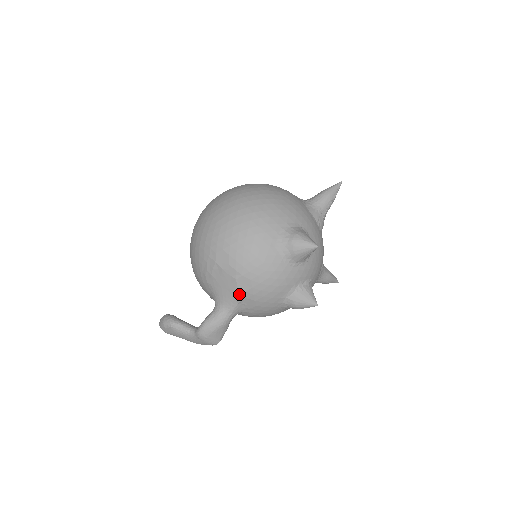
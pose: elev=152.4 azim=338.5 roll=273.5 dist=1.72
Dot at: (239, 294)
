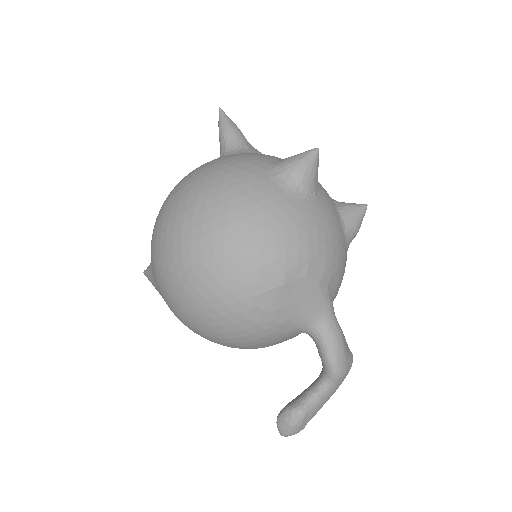
Dot at: (322, 285)
